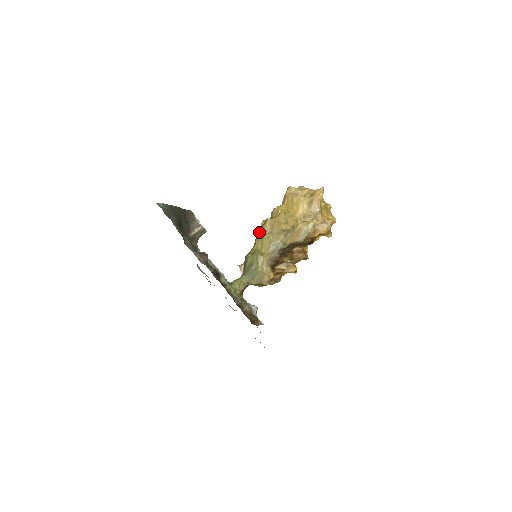
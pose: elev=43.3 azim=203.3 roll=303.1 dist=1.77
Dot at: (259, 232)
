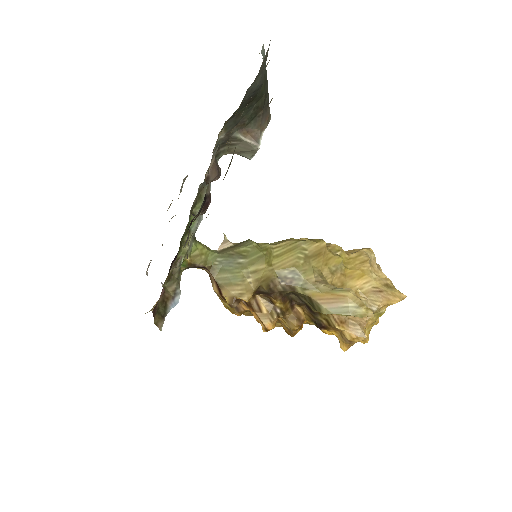
Dot at: (296, 239)
